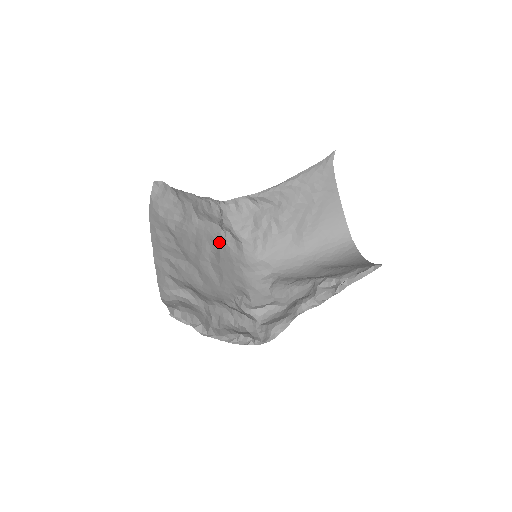
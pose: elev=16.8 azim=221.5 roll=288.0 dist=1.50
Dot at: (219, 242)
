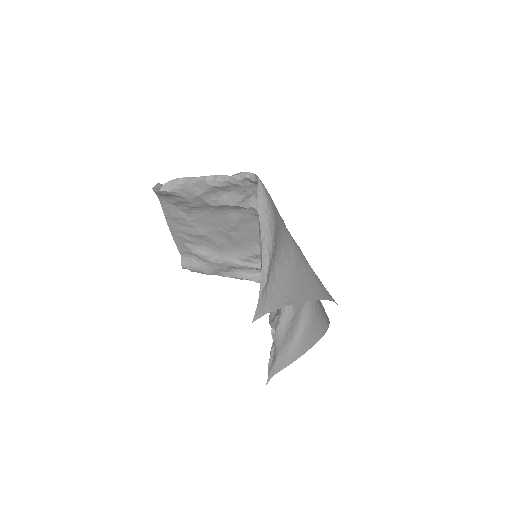
Dot at: (242, 214)
